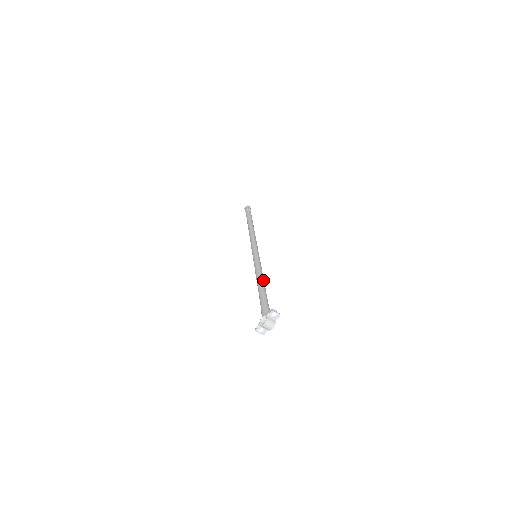
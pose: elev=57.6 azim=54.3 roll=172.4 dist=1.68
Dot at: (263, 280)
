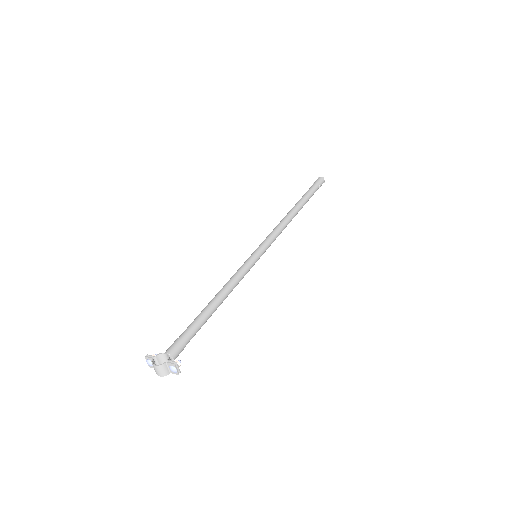
Dot at: (223, 300)
